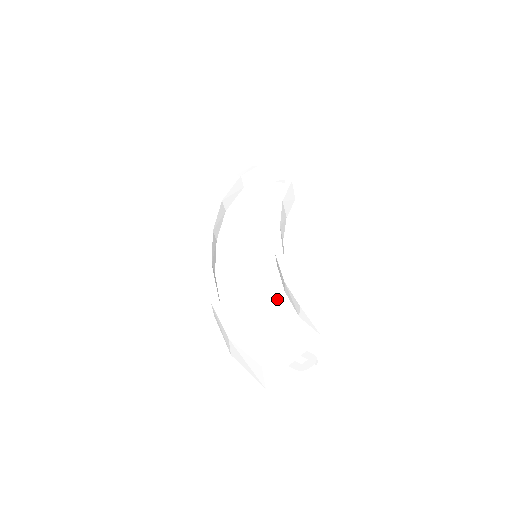
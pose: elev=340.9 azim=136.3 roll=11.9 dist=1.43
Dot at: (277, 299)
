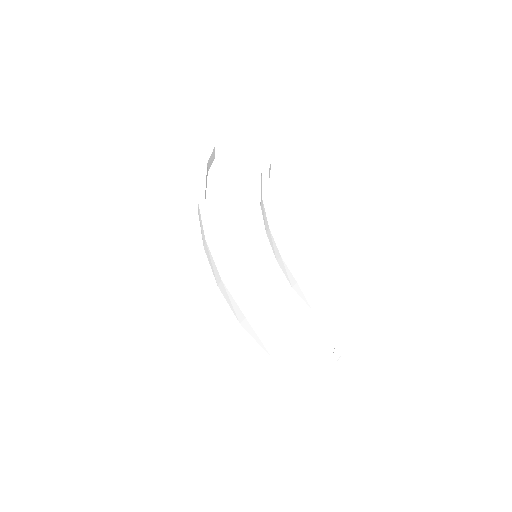
Dot at: (289, 296)
